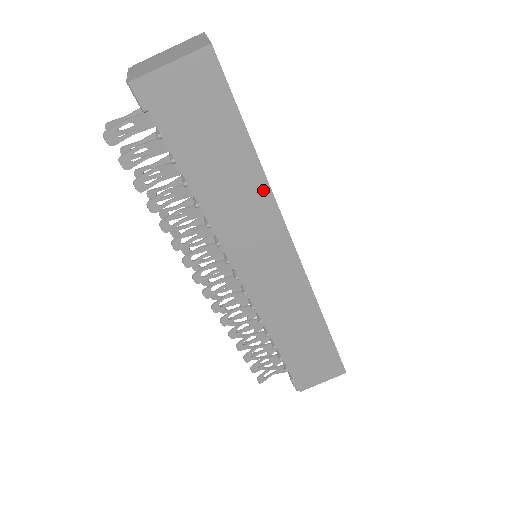
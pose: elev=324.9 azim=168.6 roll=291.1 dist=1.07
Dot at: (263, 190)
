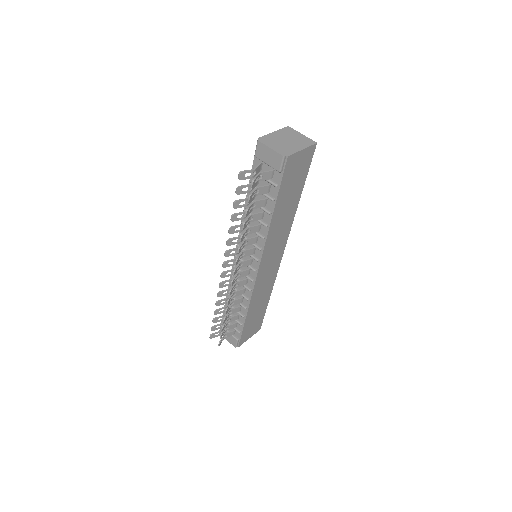
Dot at: (292, 217)
